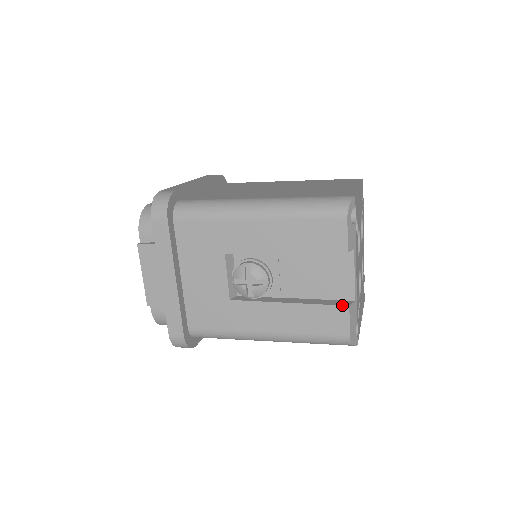
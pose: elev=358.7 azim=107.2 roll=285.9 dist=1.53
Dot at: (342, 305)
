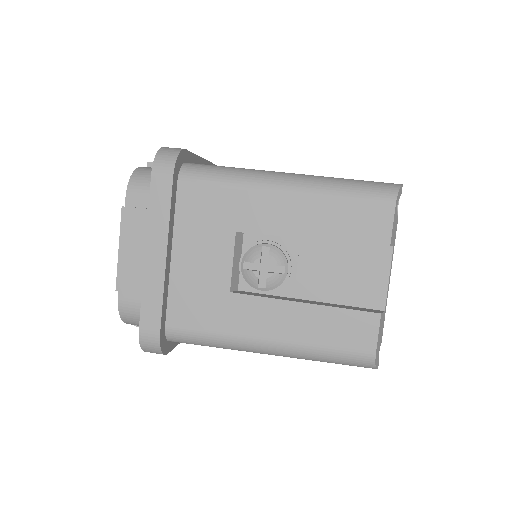
Dot at: (372, 312)
